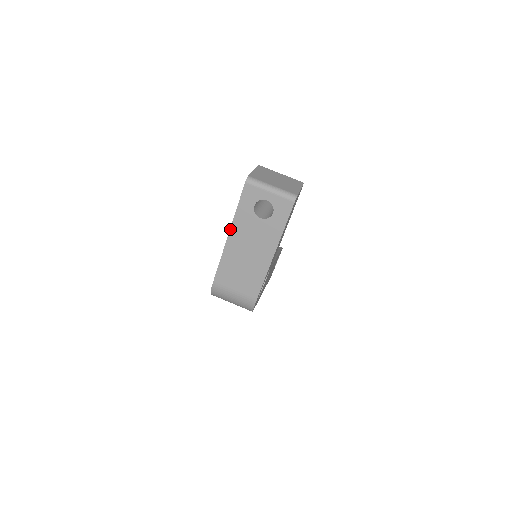
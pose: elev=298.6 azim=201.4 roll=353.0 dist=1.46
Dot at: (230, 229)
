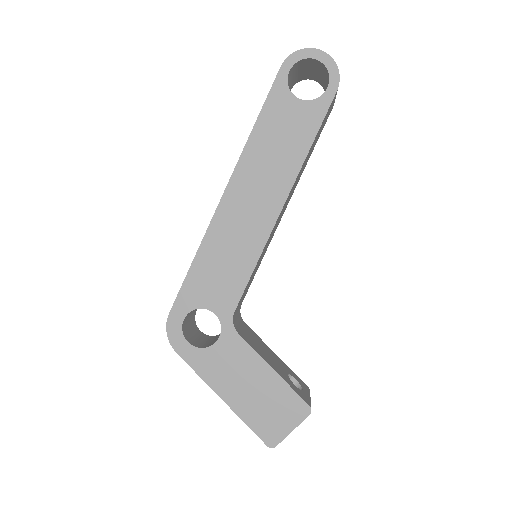
Dot at: occluded
